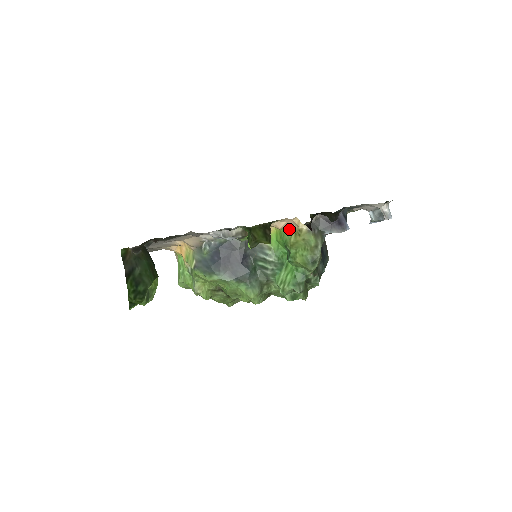
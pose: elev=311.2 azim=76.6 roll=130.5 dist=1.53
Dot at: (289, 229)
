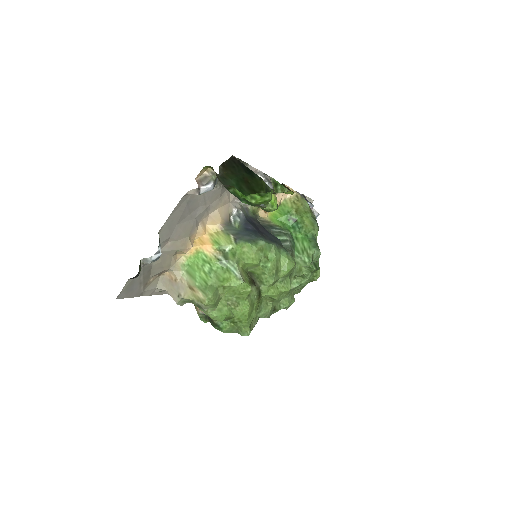
Dot at: (285, 203)
